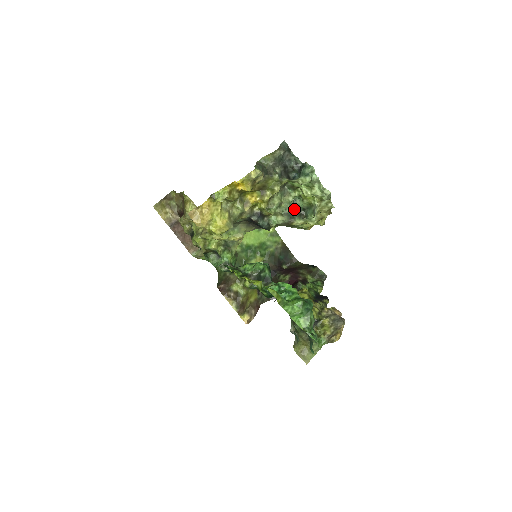
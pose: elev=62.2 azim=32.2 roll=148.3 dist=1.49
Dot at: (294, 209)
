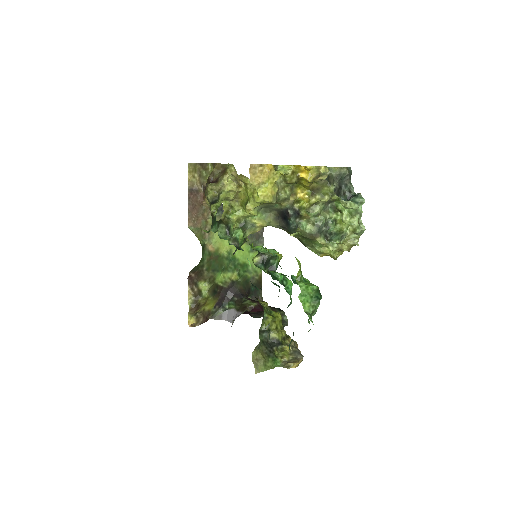
Dot at: (325, 227)
